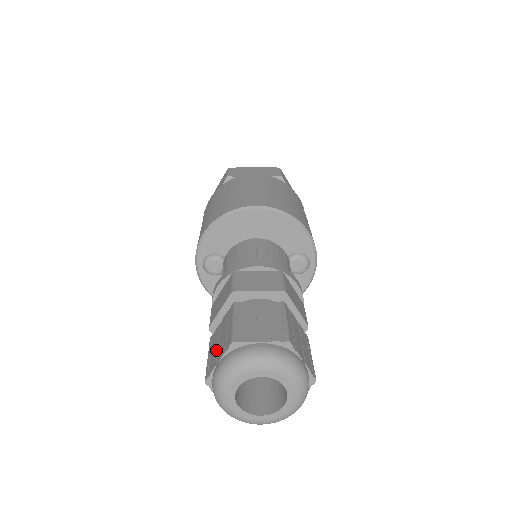
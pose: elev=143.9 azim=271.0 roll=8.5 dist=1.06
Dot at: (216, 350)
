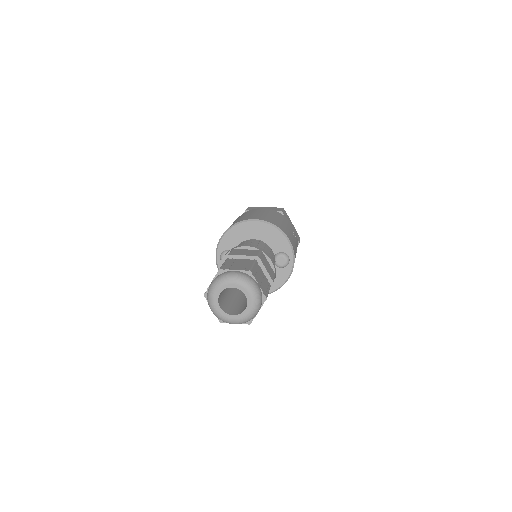
Dot at: occluded
